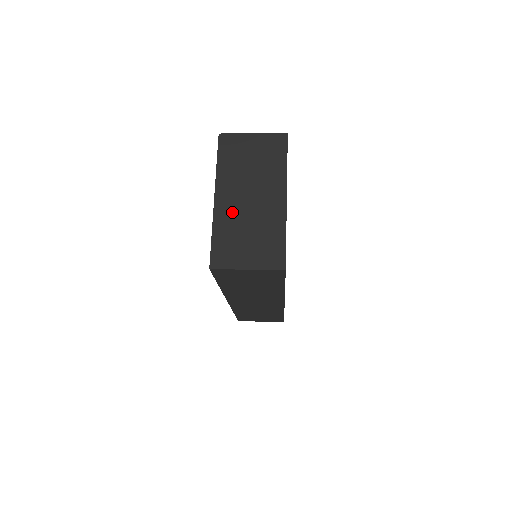
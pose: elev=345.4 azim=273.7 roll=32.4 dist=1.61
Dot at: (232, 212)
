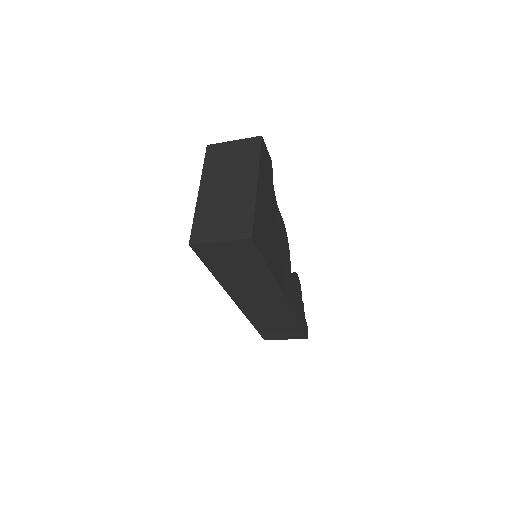
Dot at: (211, 200)
